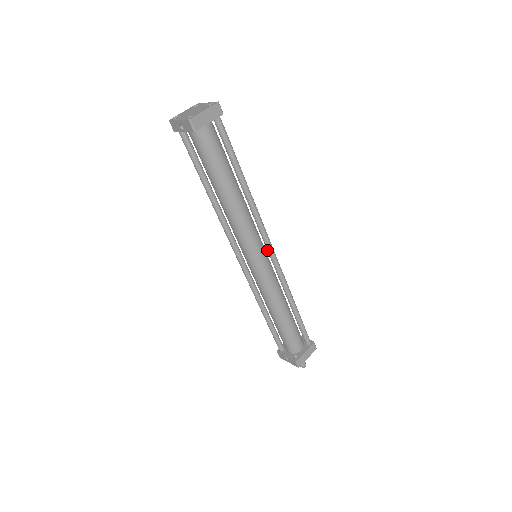
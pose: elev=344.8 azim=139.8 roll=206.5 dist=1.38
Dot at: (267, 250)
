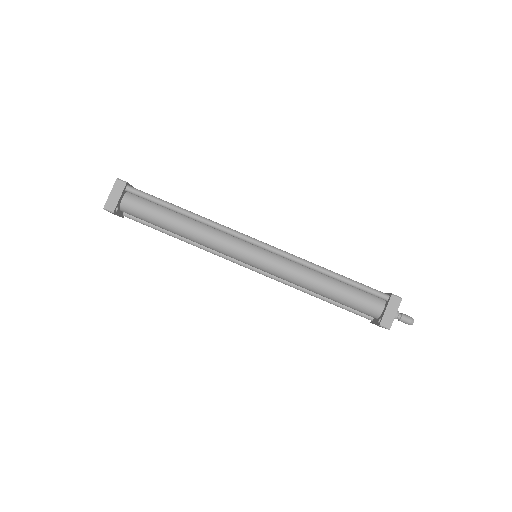
Dot at: (256, 246)
